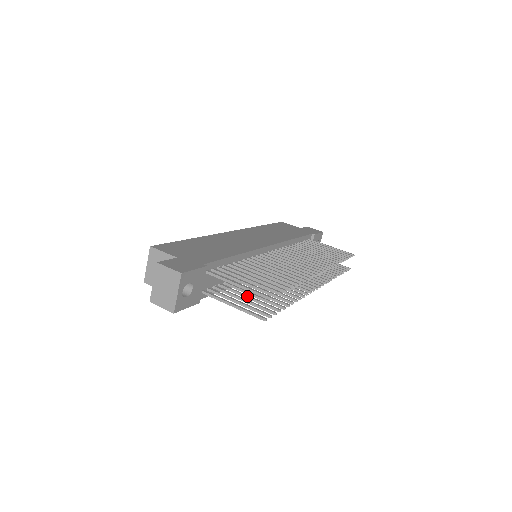
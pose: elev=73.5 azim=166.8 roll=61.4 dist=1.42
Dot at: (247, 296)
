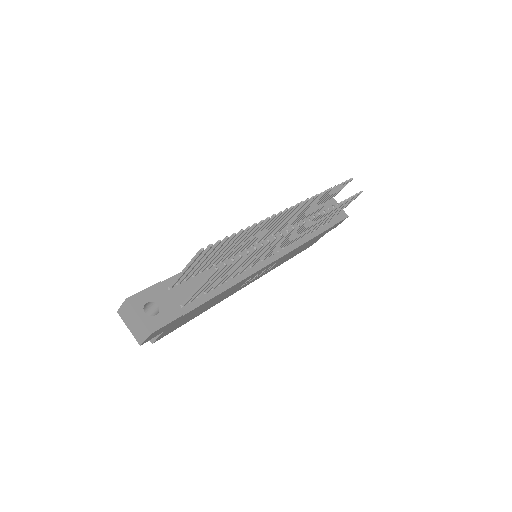
Dot at: occluded
